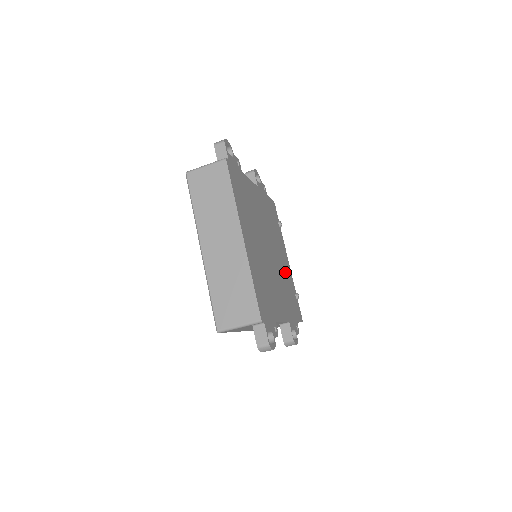
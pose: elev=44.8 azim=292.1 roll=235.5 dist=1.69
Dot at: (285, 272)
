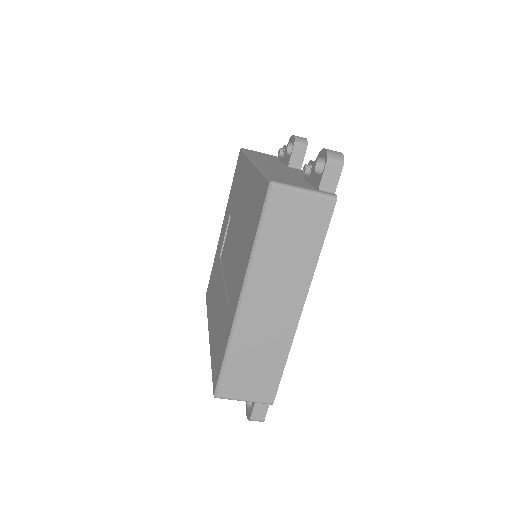
Dot at: occluded
